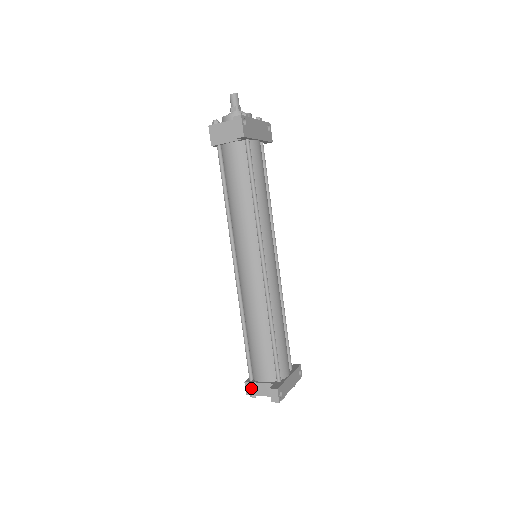
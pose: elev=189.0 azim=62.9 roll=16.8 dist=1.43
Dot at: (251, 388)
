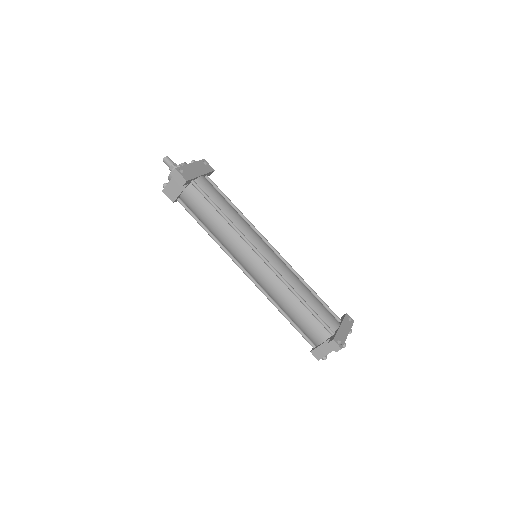
Dot at: (318, 353)
